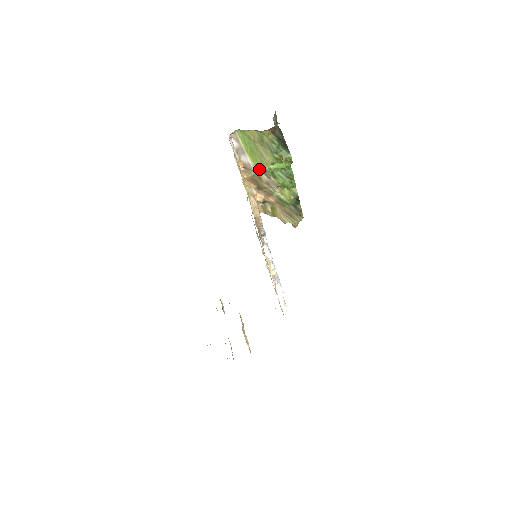
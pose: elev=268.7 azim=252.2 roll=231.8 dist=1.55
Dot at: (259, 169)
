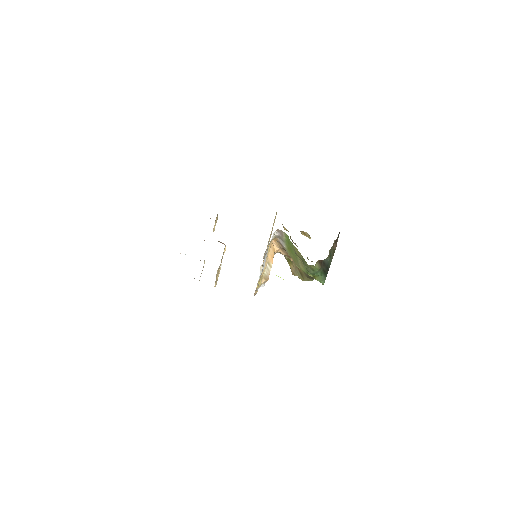
Dot at: (290, 256)
